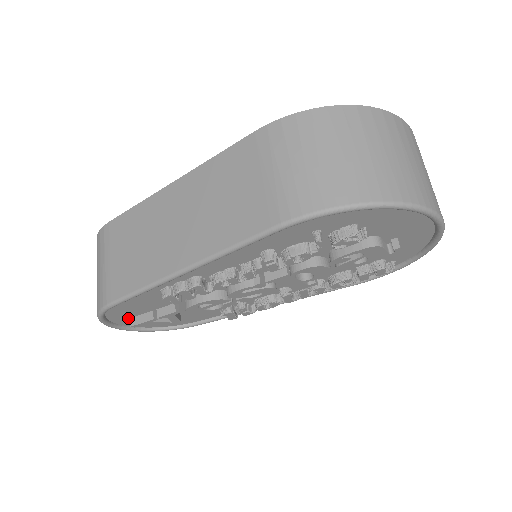
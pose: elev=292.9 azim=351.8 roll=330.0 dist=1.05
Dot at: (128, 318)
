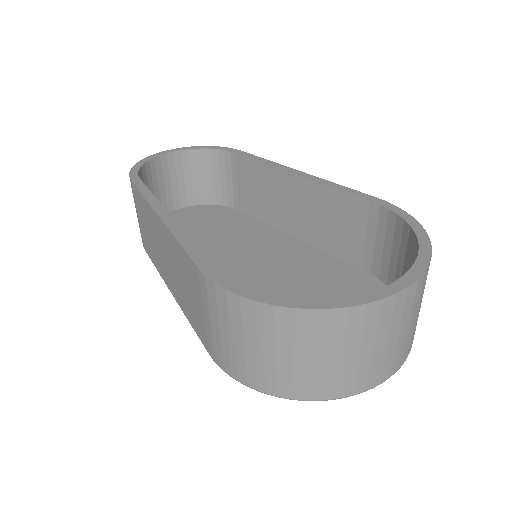
Dot at: occluded
